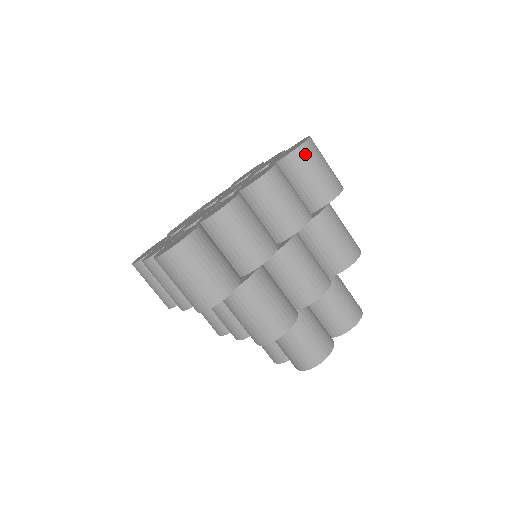
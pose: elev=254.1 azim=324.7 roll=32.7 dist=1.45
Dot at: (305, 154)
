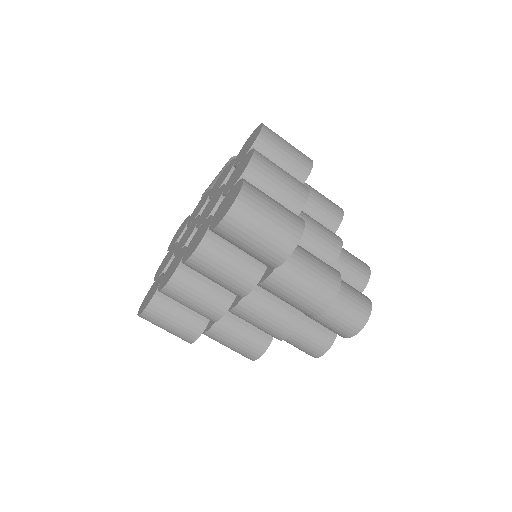
Dot at: (227, 232)
